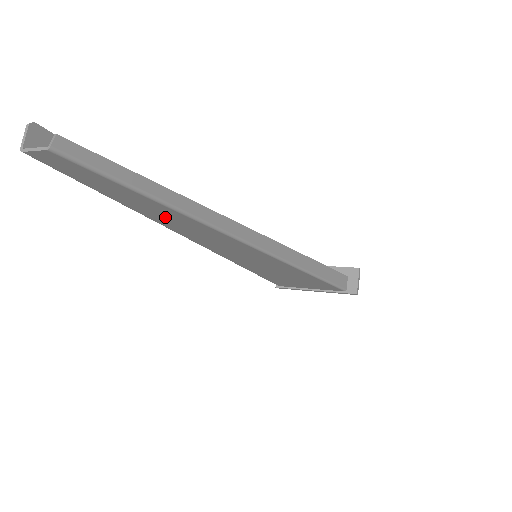
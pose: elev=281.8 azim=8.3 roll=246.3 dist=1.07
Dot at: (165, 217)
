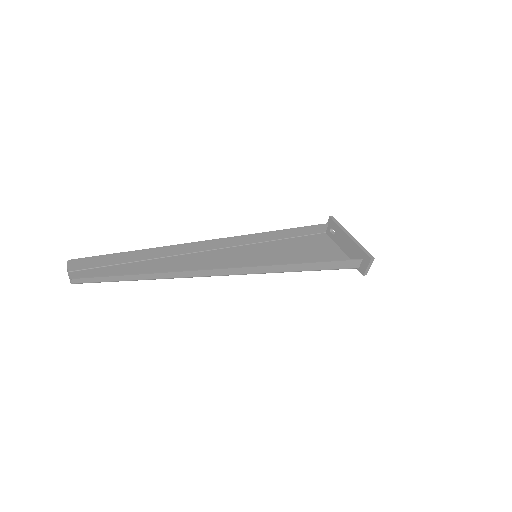
Dot at: (160, 268)
